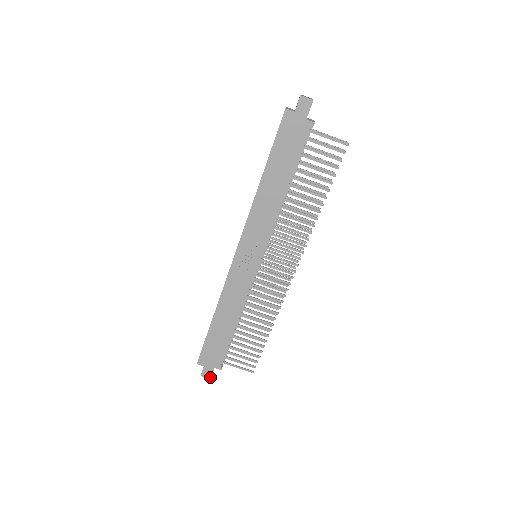
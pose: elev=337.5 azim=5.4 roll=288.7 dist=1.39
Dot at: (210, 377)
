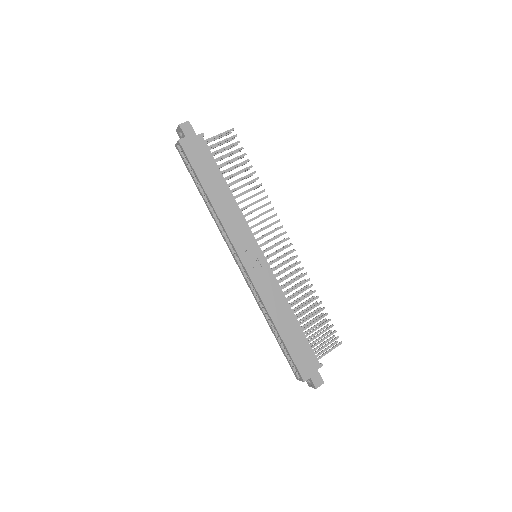
Dot at: (322, 382)
